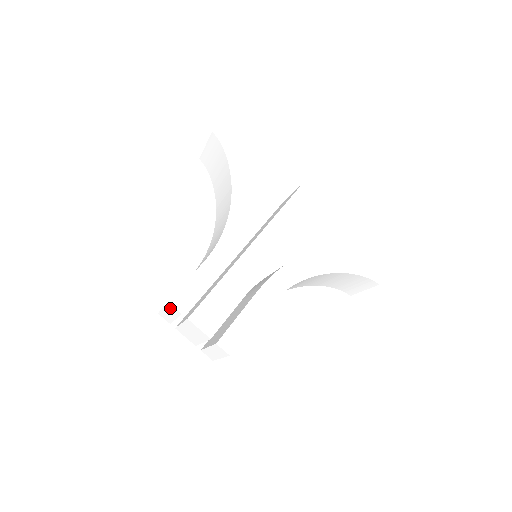
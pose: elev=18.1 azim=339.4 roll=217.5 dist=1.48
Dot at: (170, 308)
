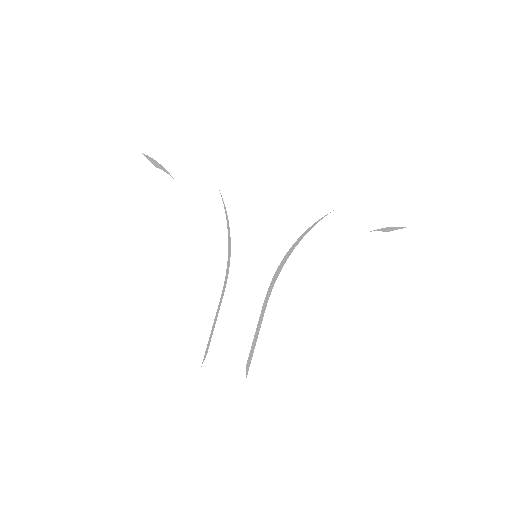
Dot at: occluded
